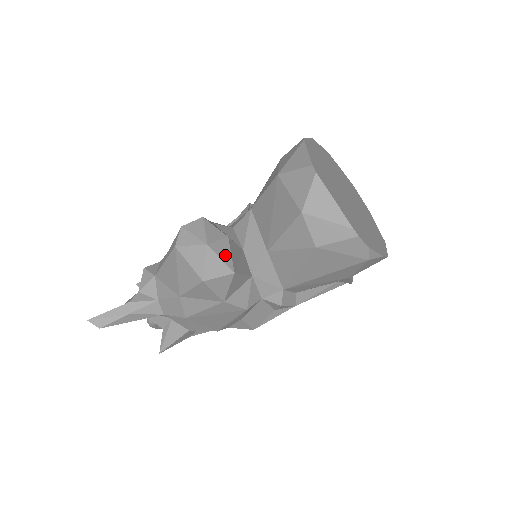
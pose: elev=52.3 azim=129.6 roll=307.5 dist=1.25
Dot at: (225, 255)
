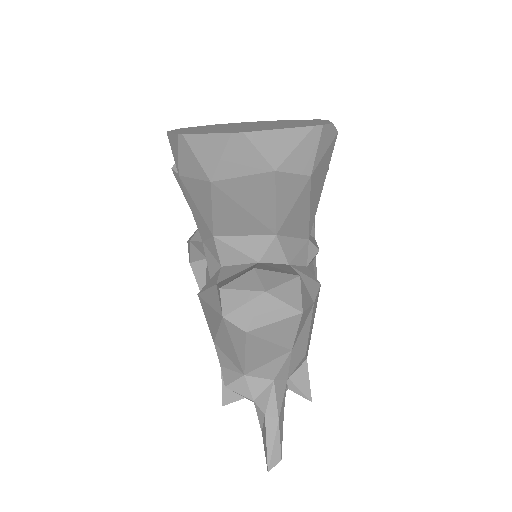
Dot at: (278, 278)
